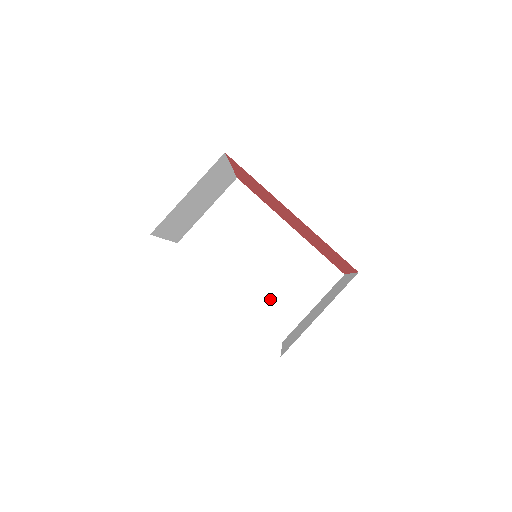
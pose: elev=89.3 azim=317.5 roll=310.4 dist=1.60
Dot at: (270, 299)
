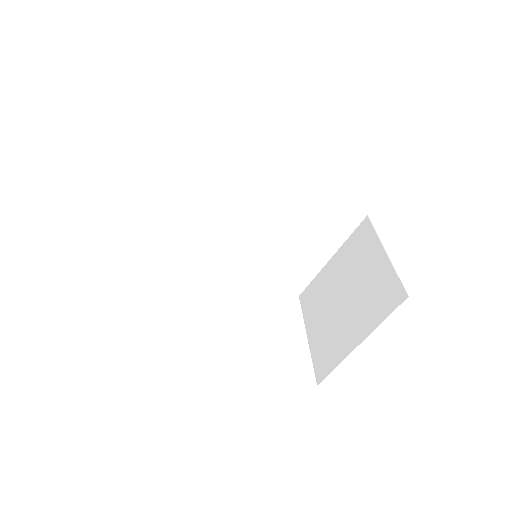
Dot at: (276, 260)
